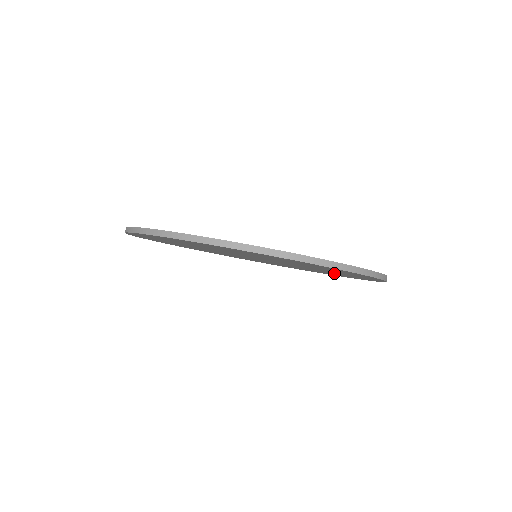
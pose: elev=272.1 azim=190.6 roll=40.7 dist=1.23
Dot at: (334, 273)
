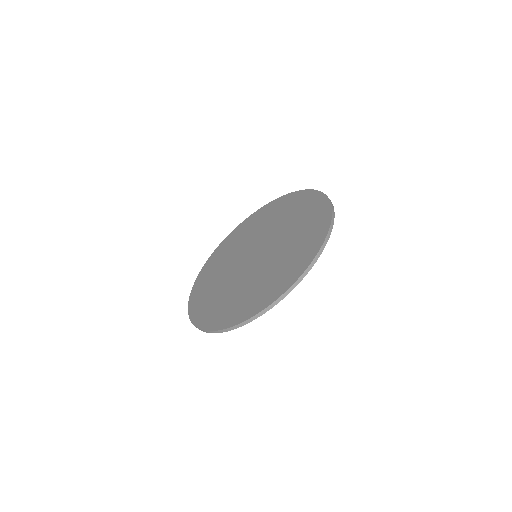
Dot at: occluded
